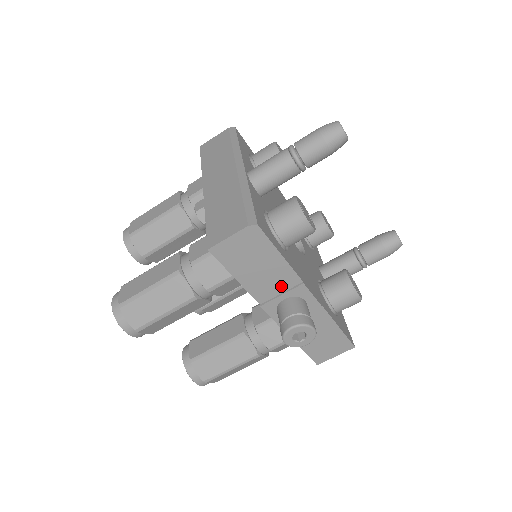
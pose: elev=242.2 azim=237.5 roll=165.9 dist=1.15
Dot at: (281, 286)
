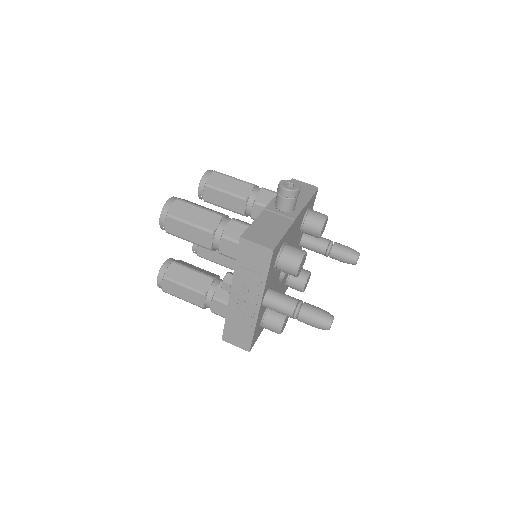
Dot at: occluded
